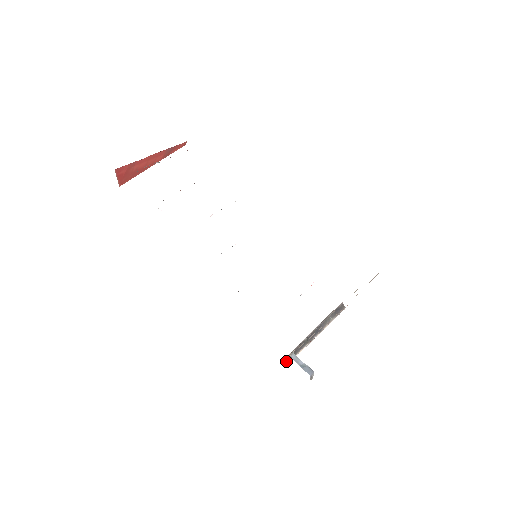
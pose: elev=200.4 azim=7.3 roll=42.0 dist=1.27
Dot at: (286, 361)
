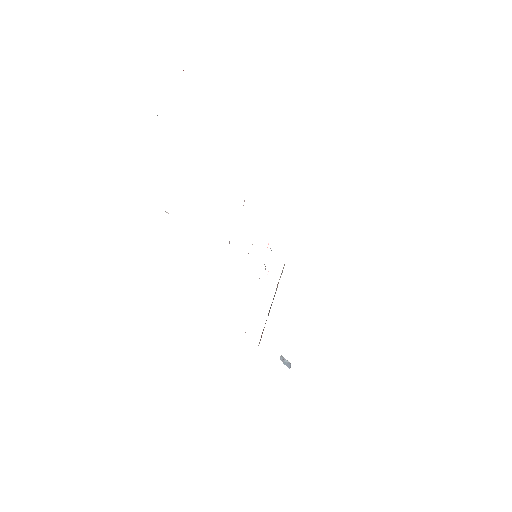
Dot at: (258, 345)
